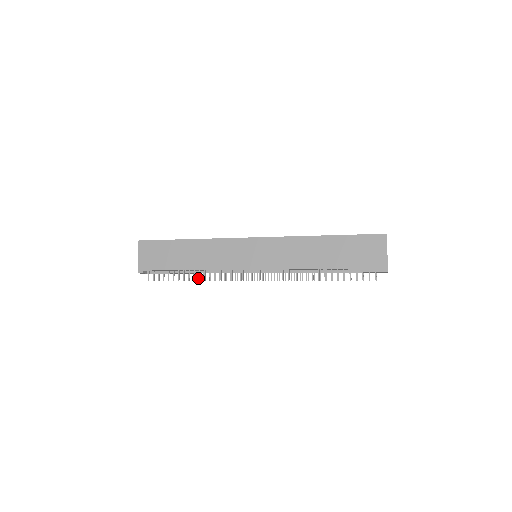
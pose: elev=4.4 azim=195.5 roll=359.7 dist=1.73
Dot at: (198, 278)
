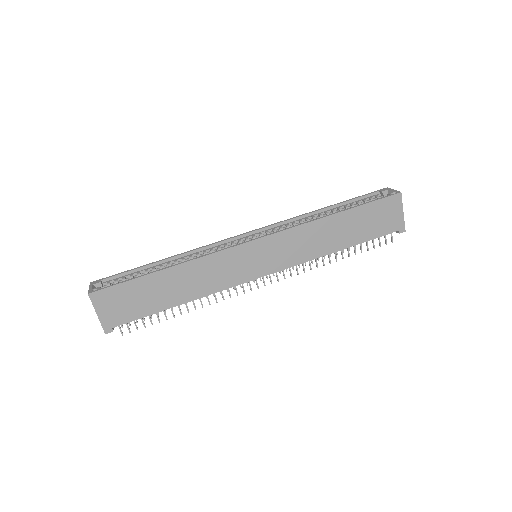
Dot at: occluded
